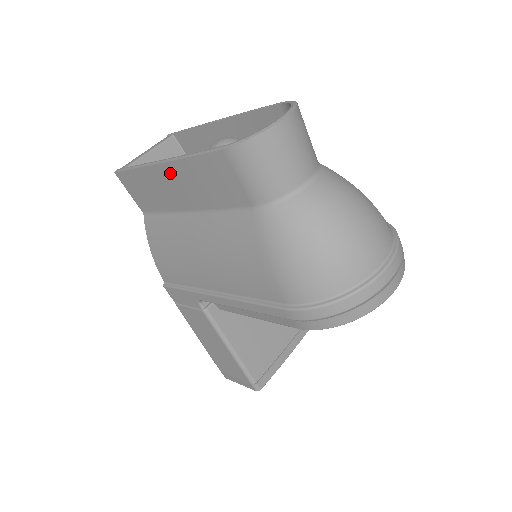
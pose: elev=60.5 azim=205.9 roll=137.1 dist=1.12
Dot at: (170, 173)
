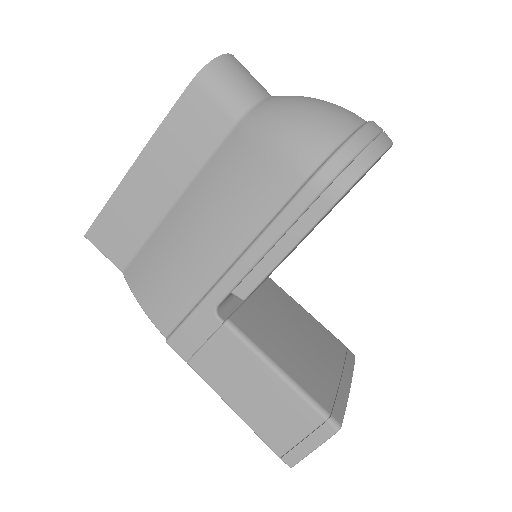
Dot at: (146, 165)
